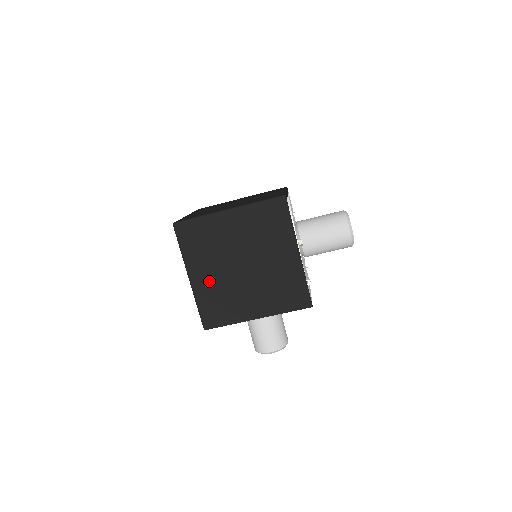
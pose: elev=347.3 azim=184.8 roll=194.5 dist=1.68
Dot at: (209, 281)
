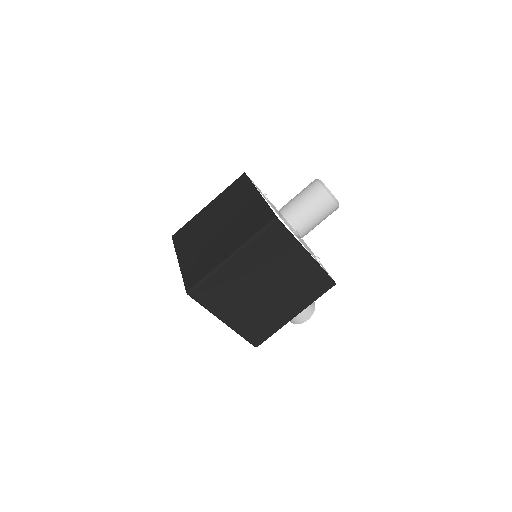
Dot at: (242, 315)
